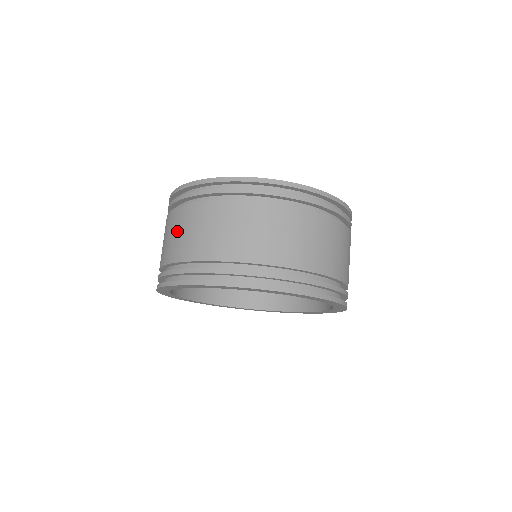
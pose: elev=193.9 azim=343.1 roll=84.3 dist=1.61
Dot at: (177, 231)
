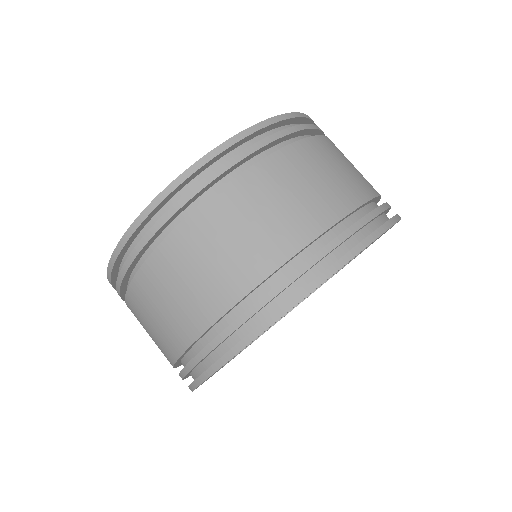
Dot at: (170, 294)
